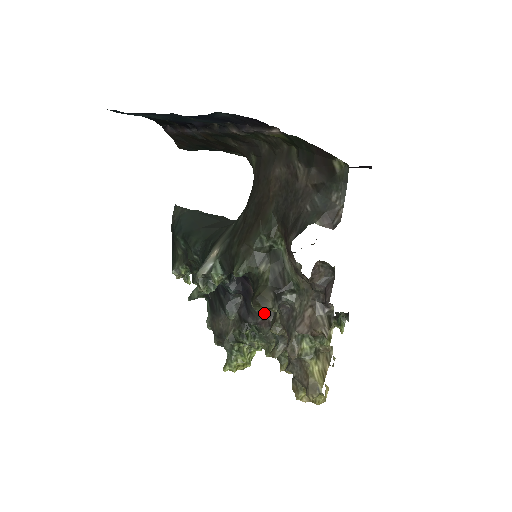
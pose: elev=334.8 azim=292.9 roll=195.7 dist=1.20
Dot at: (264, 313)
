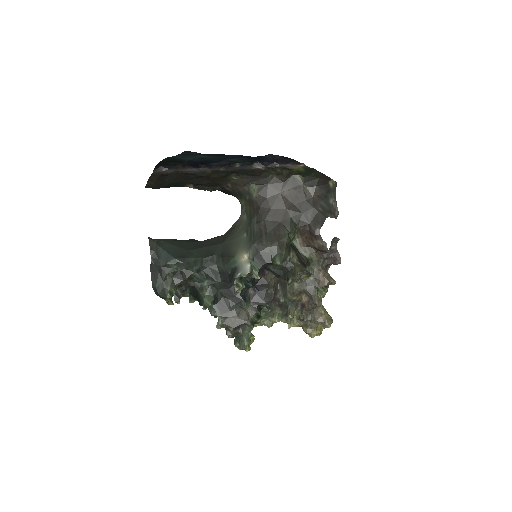
Dot at: (274, 293)
